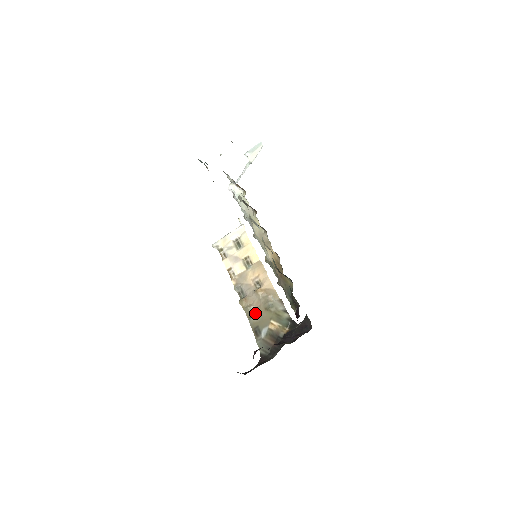
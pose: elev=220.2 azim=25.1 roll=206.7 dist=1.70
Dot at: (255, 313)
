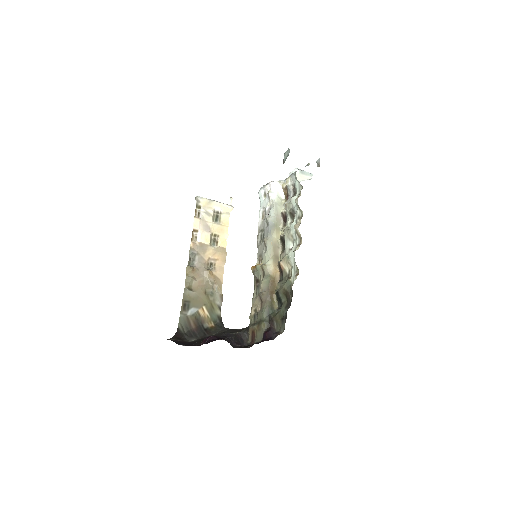
Dot at: (194, 288)
